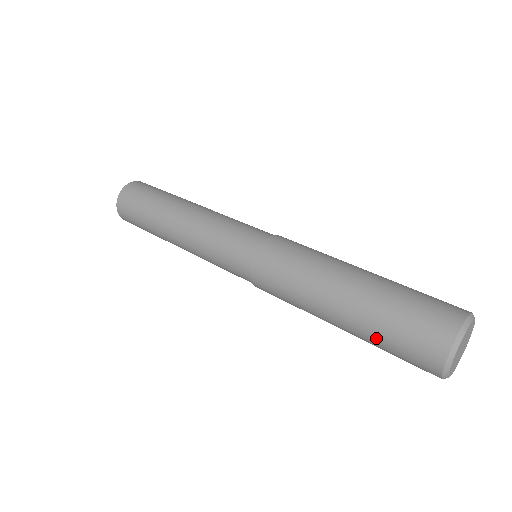
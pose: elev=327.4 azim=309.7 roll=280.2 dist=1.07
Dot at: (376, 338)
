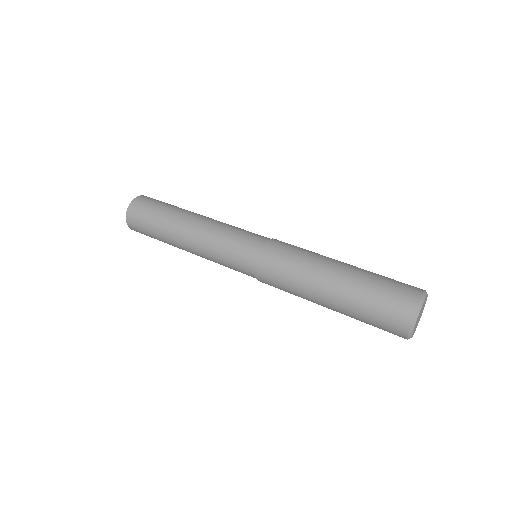
Dot at: (359, 319)
